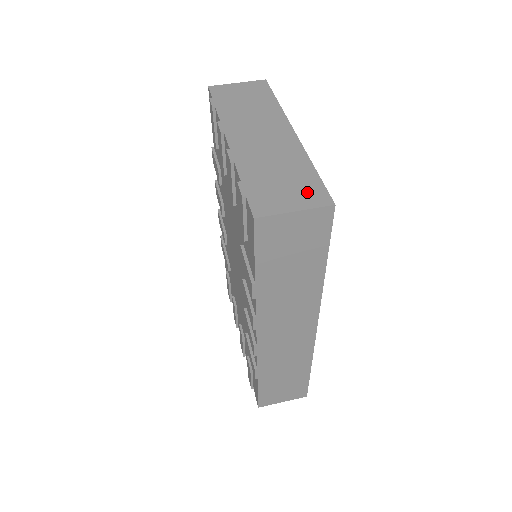
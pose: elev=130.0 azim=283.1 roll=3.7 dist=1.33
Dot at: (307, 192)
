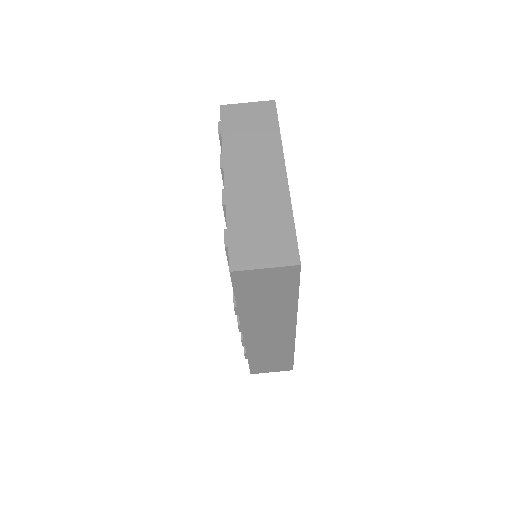
Dot at: (280, 248)
